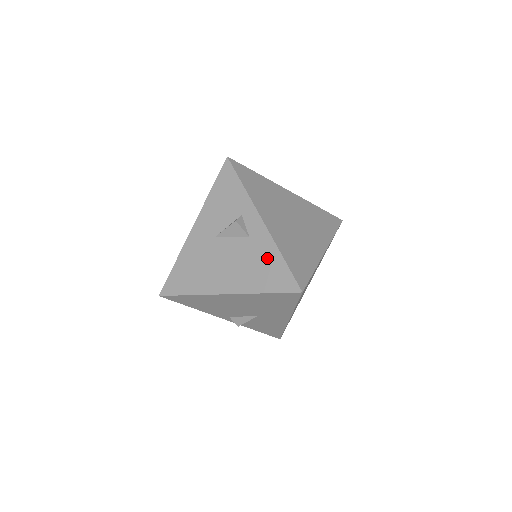
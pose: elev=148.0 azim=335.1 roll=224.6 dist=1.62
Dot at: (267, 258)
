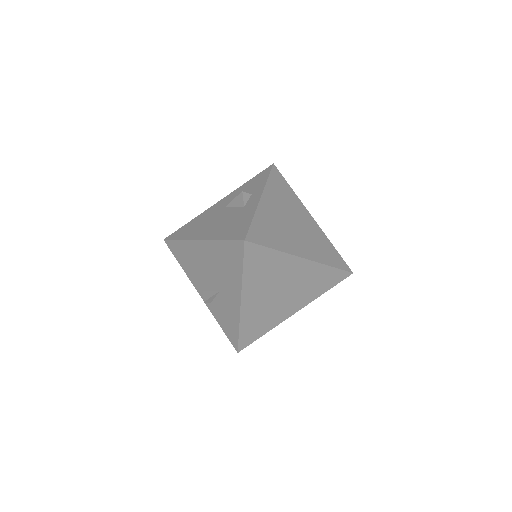
Dot at: (243, 219)
